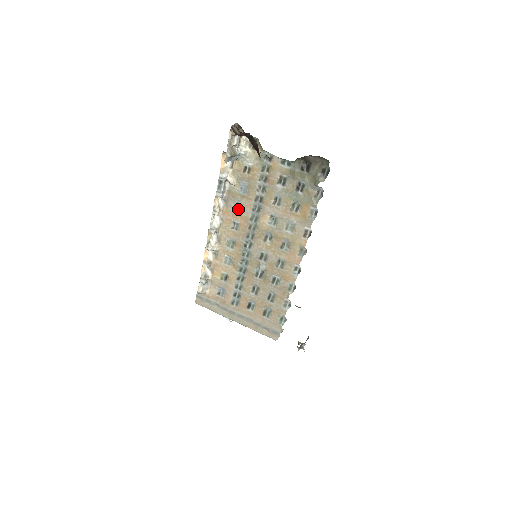
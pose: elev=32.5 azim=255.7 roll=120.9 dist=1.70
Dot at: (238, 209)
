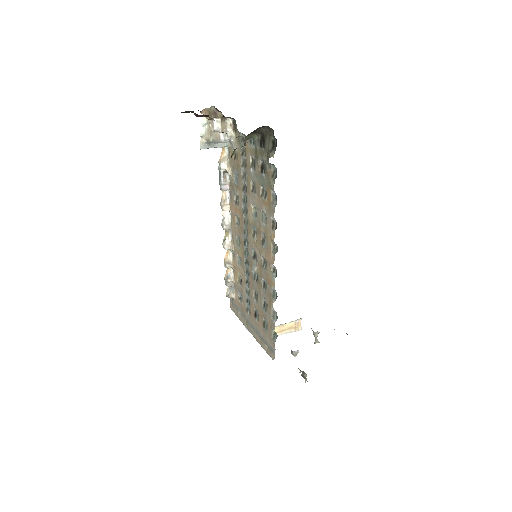
Dot at: (237, 202)
